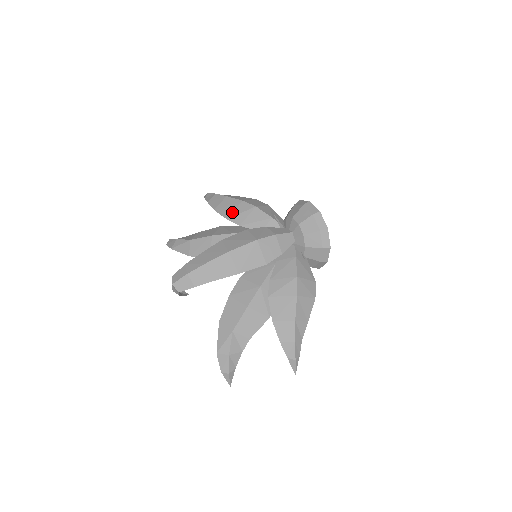
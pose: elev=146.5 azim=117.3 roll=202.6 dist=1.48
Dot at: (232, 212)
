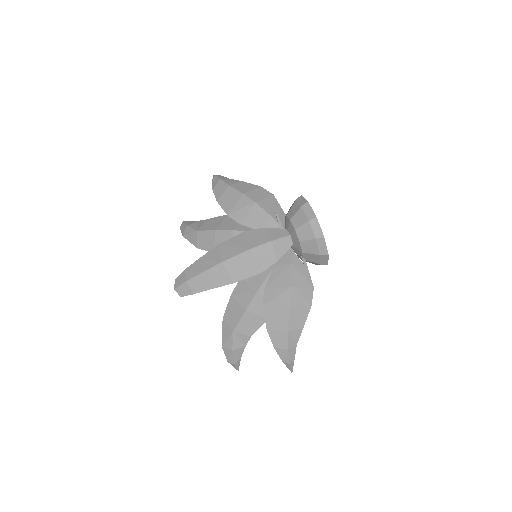
Dot at: (233, 207)
